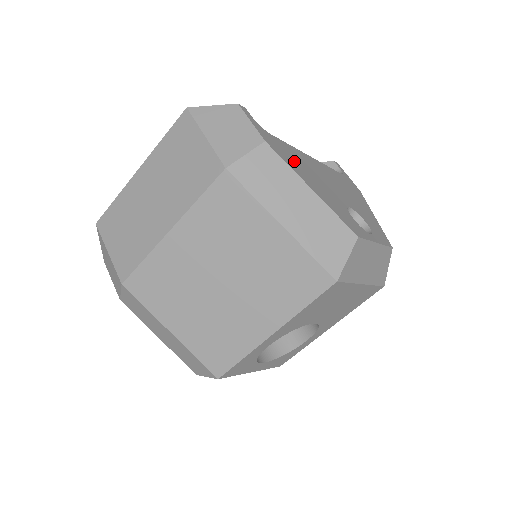
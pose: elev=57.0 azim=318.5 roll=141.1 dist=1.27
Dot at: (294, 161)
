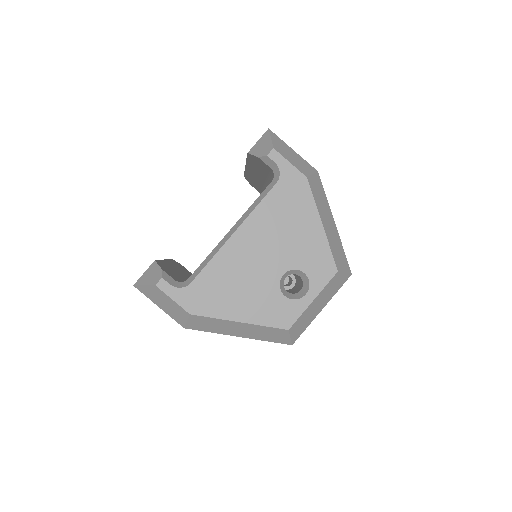
Dot at: (218, 295)
